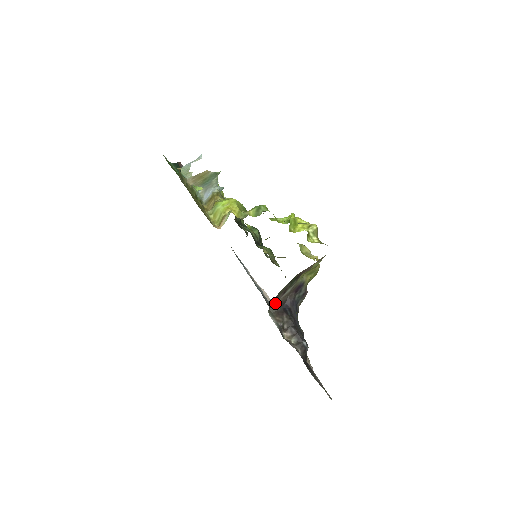
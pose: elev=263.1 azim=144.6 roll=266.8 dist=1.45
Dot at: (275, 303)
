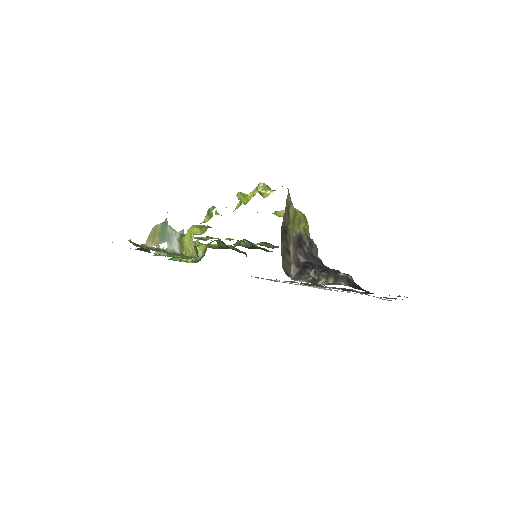
Dot at: (291, 268)
